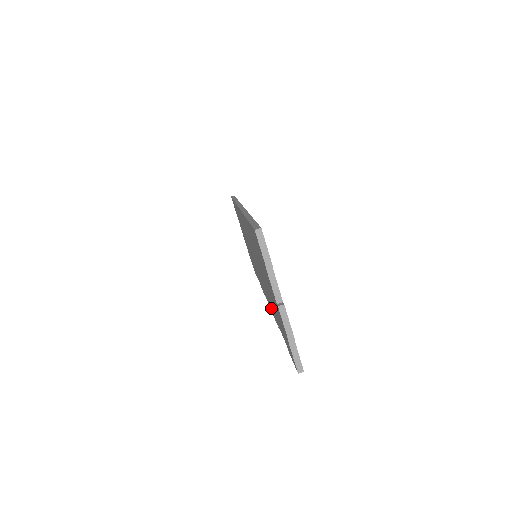
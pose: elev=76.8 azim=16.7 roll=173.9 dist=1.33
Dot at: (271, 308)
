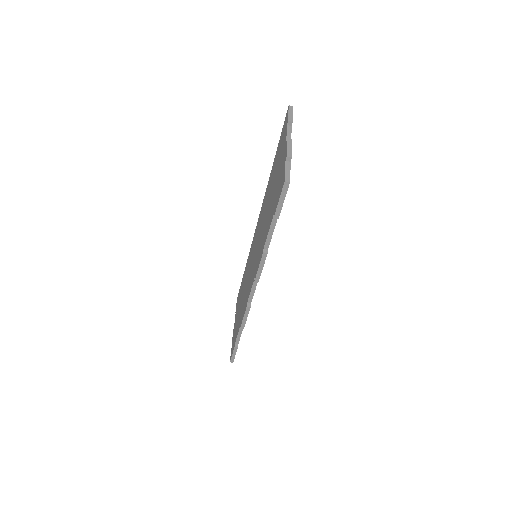
Dot at: (258, 262)
